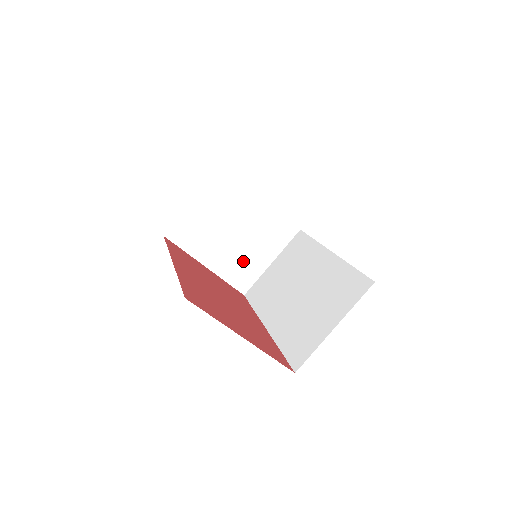
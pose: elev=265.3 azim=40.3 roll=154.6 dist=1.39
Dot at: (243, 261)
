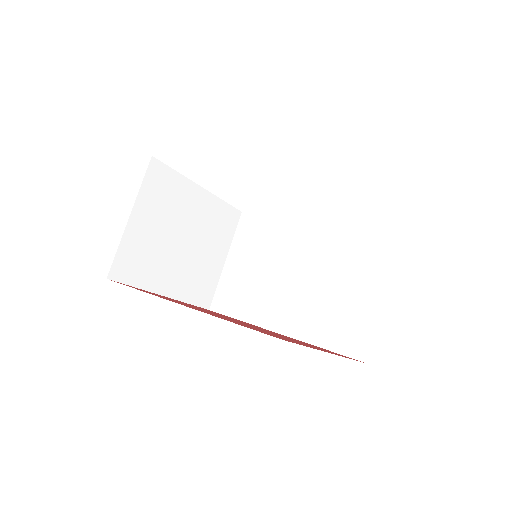
Dot at: (199, 271)
